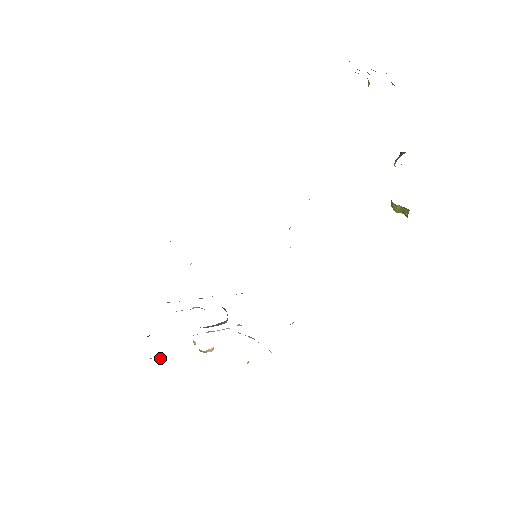
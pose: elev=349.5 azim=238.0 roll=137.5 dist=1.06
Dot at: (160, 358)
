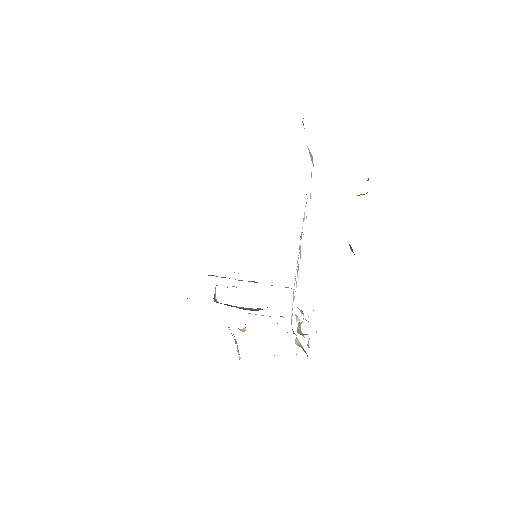
Dot at: occluded
